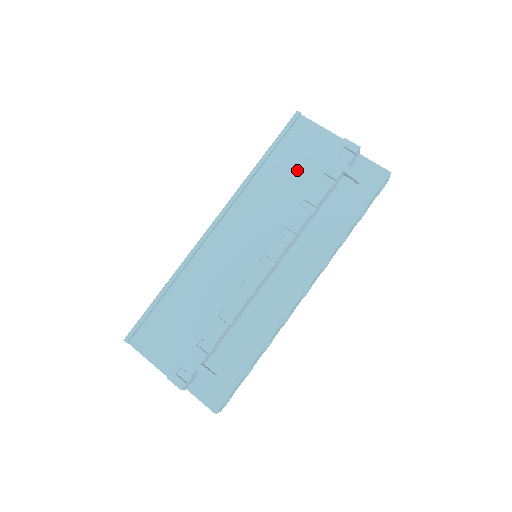
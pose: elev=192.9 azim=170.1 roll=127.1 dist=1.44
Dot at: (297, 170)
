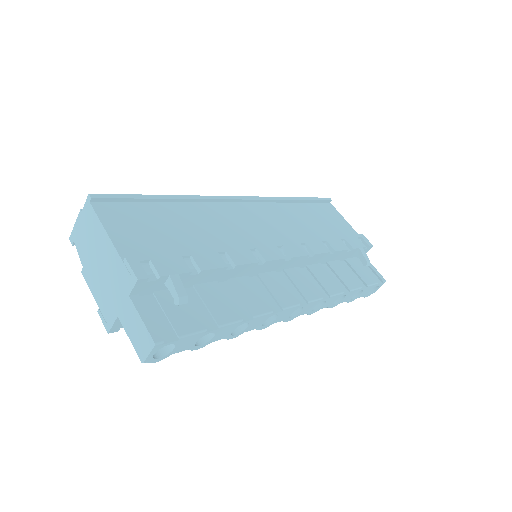
Dot at: (322, 224)
